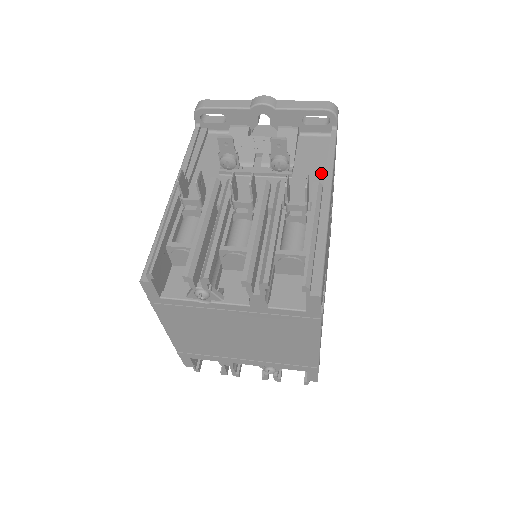
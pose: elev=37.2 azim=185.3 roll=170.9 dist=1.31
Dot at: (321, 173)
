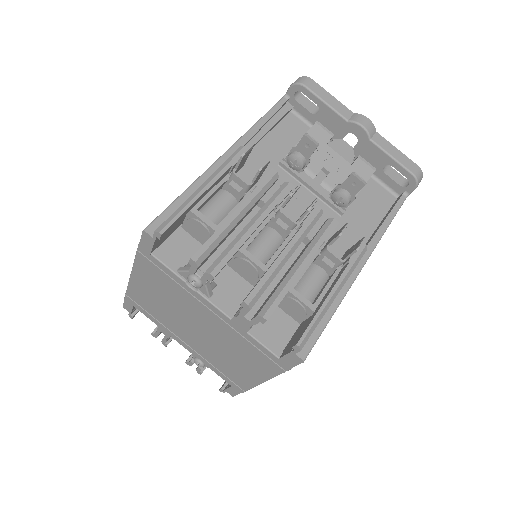
Dot at: (369, 230)
